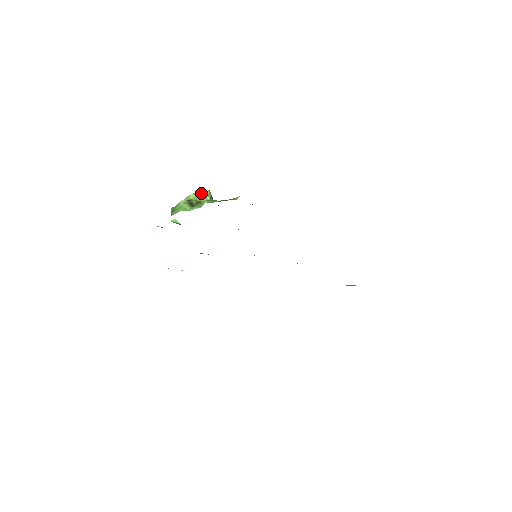
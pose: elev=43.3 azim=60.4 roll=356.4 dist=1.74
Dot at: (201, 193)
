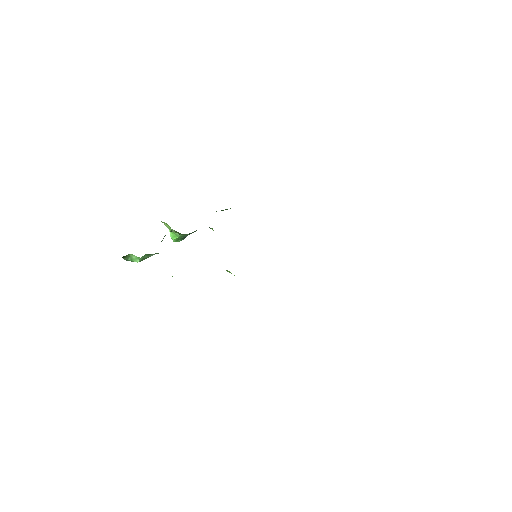
Dot at: occluded
